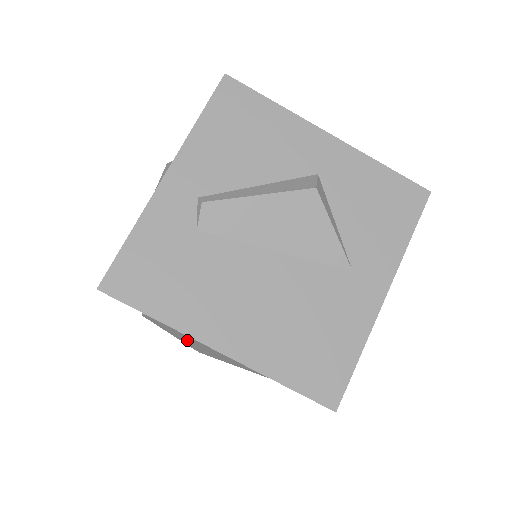
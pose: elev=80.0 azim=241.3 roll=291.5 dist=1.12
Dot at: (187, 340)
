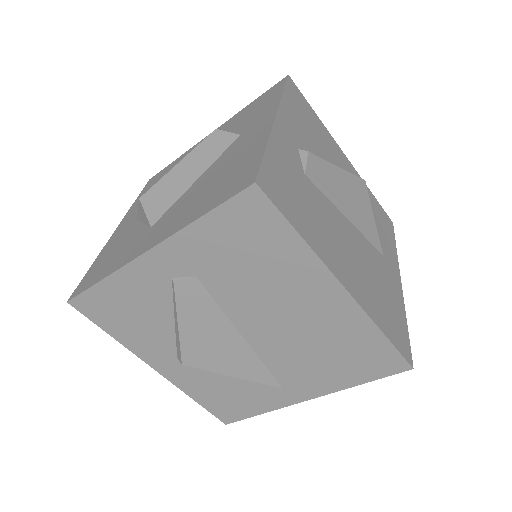
Dot at: (201, 331)
